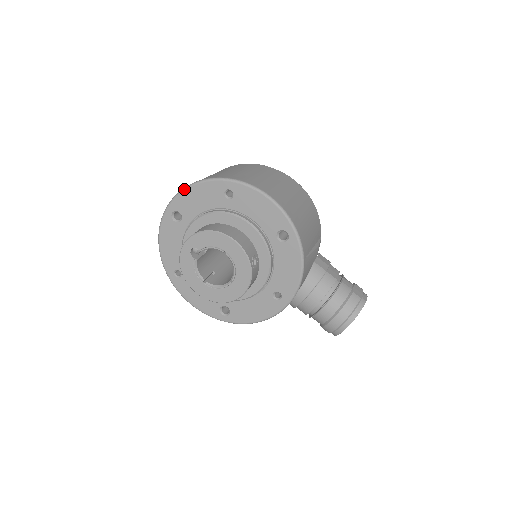
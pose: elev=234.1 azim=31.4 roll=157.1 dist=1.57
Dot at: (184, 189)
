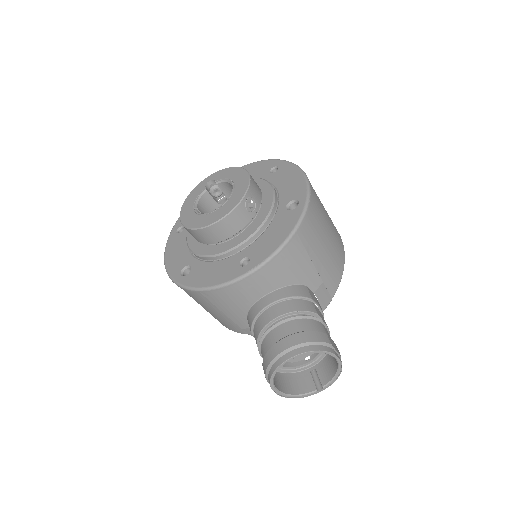
Dot at: (244, 165)
